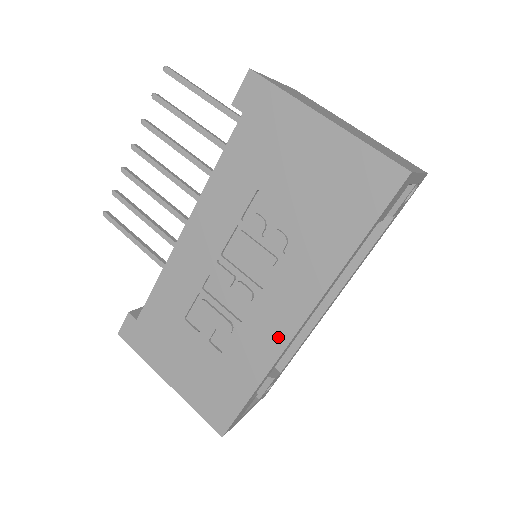
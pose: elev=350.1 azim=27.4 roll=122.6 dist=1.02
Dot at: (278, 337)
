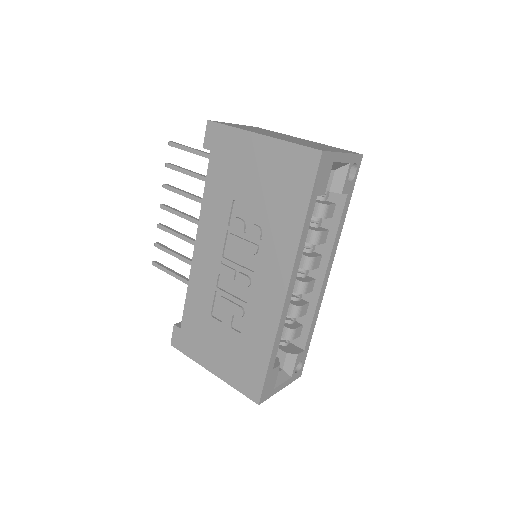
Dot at: (274, 306)
